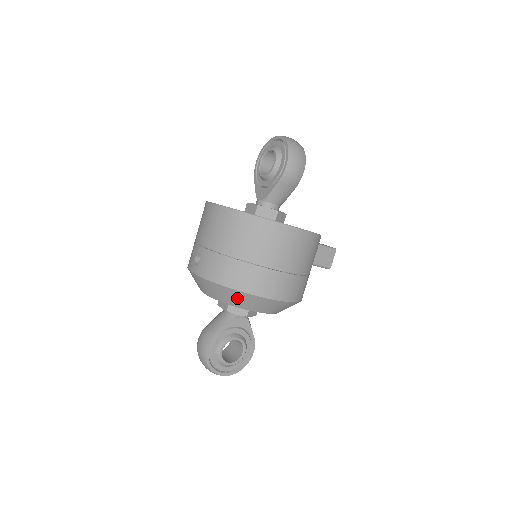
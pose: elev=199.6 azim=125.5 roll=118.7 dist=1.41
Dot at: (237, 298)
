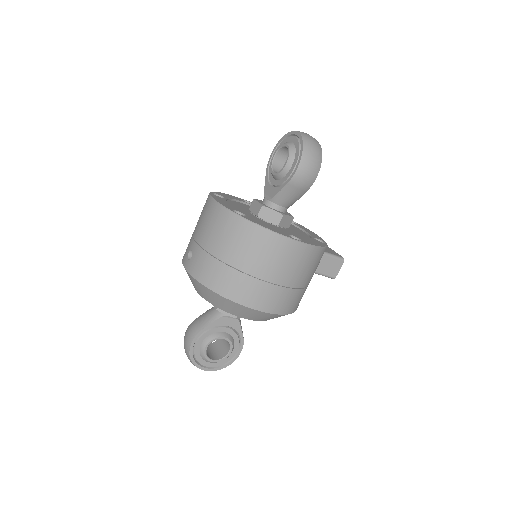
Dot at: (224, 303)
